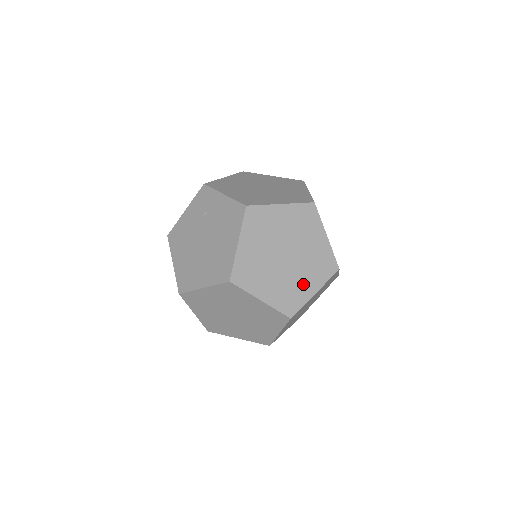
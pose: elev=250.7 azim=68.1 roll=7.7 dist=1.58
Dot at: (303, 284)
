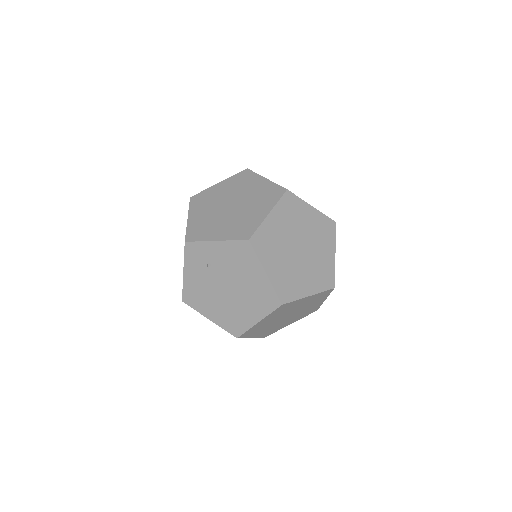
Dot at: (324, 257)
